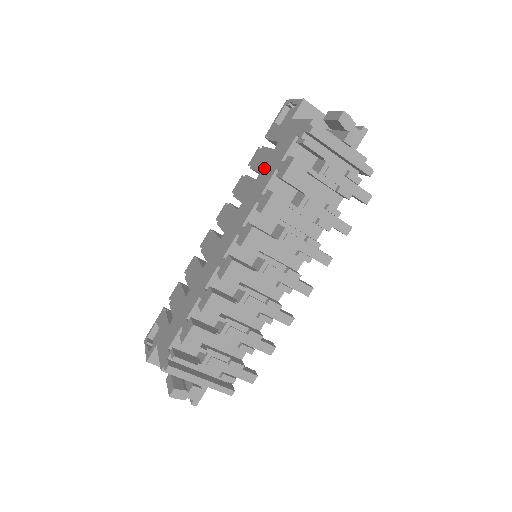
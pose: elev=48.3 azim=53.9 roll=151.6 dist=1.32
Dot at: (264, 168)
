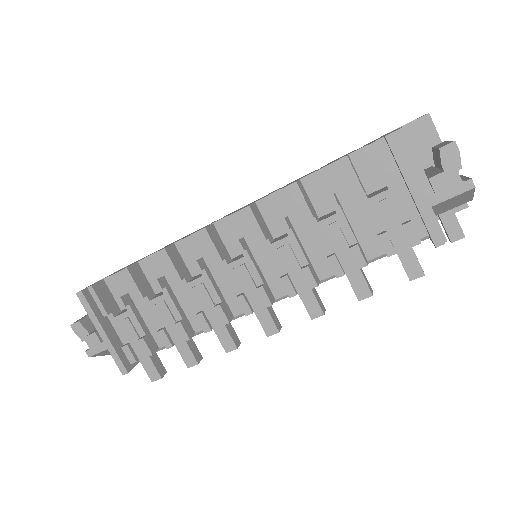
Dot at: (327, 164)
